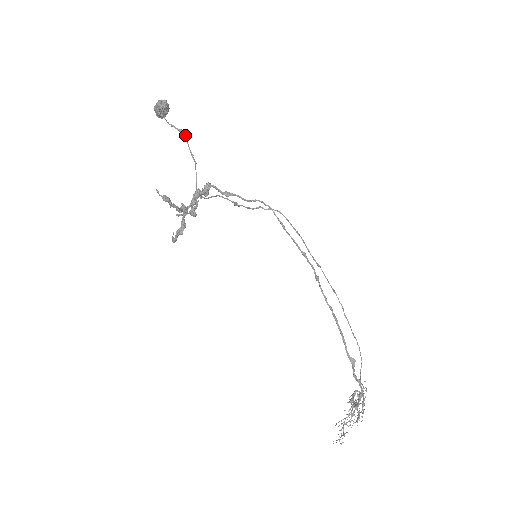
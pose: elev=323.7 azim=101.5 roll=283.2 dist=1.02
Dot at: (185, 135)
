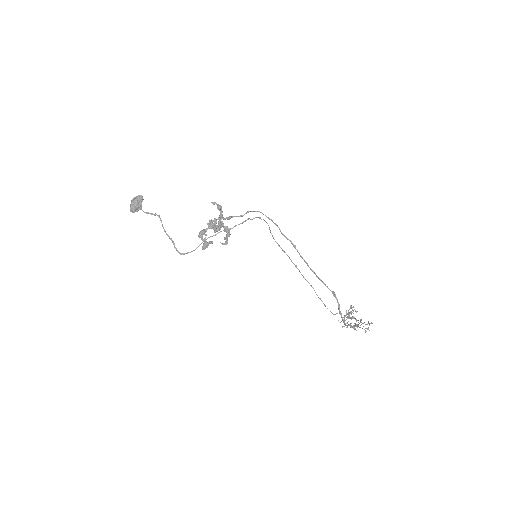
Dot at: (159, 217)
